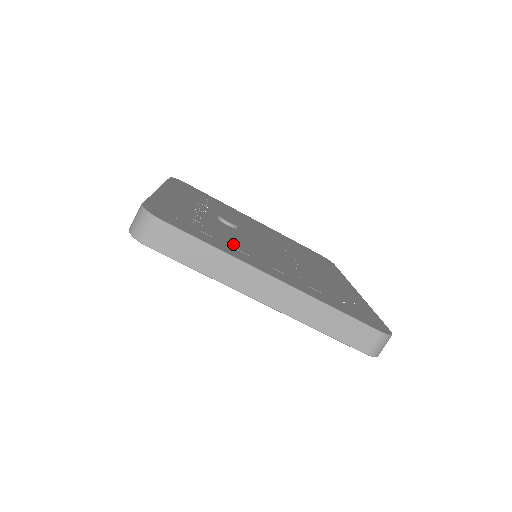
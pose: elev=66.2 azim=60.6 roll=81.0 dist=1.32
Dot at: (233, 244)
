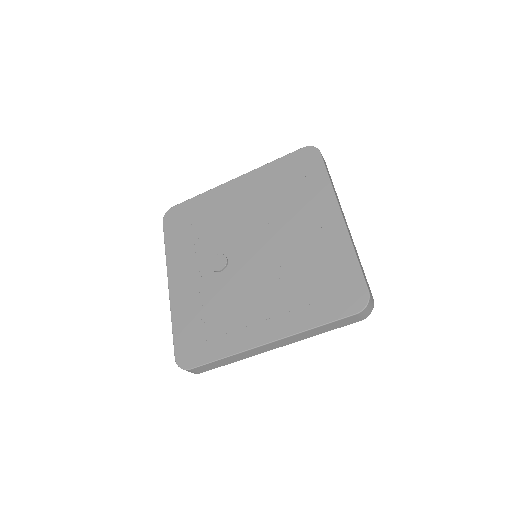
Dot at: (232, 322)
